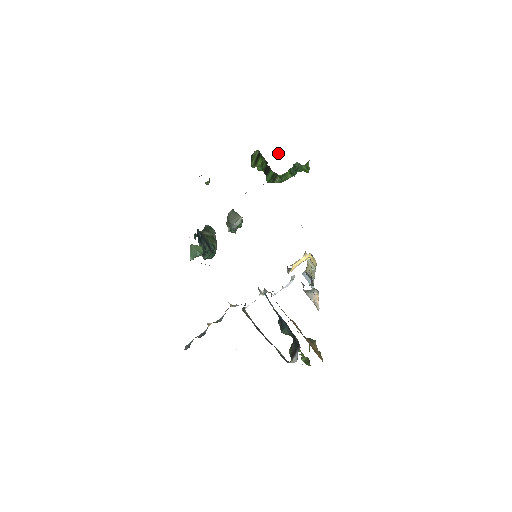
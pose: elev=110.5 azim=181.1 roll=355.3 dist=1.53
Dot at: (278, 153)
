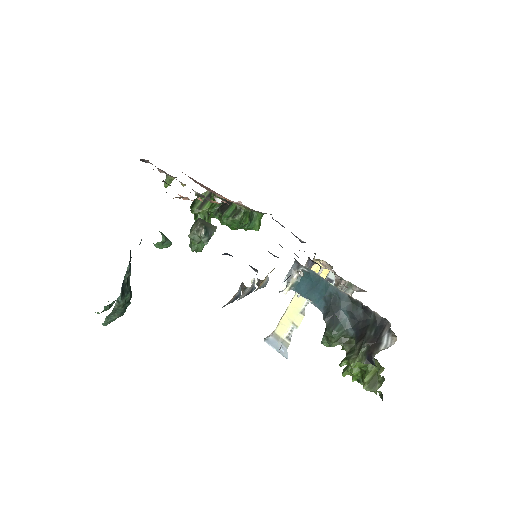
Dot at: occluded
